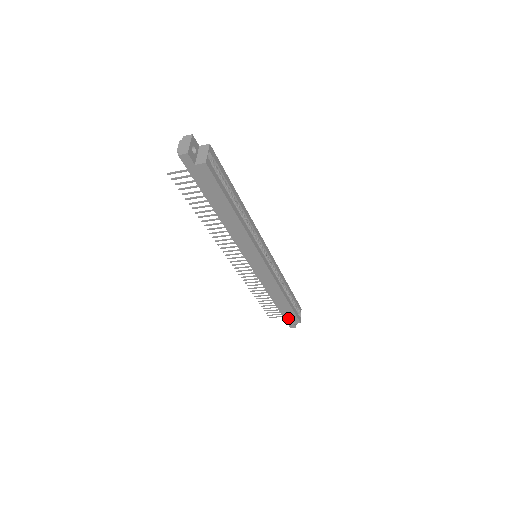
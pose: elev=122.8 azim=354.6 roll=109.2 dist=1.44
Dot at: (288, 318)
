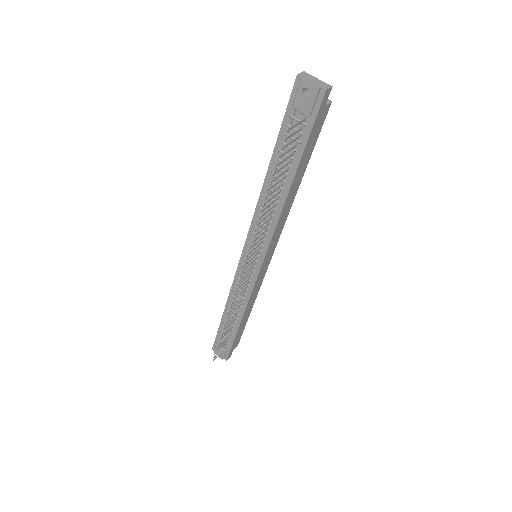
Dot at: (234, 344)
